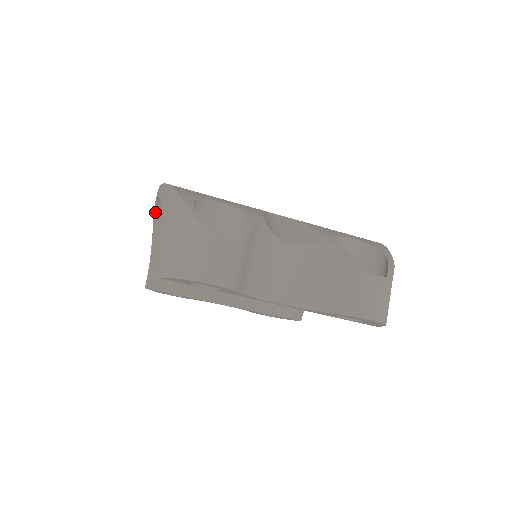
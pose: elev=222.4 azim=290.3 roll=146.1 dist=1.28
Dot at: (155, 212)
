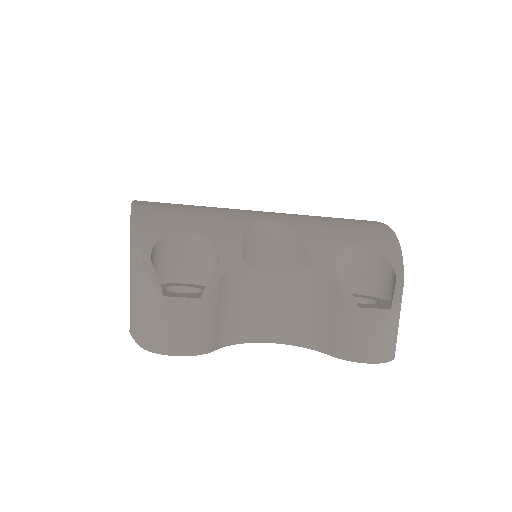
Dot at: occluded
